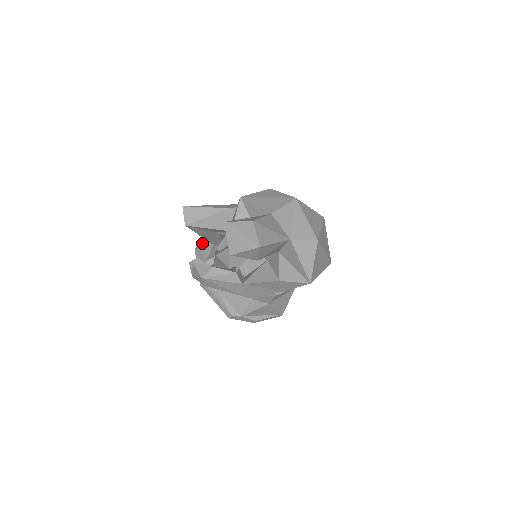
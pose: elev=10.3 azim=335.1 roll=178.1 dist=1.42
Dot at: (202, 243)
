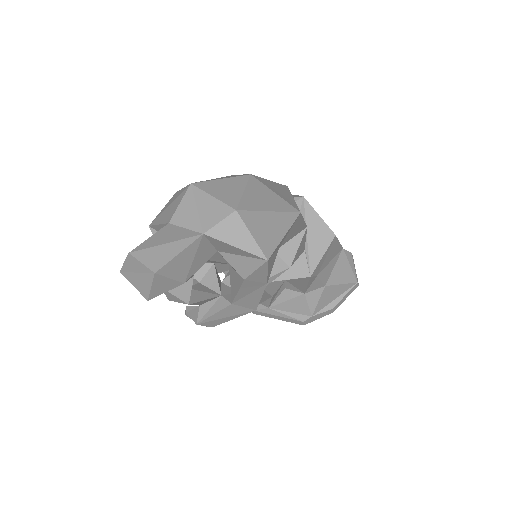
Dot at: occluded
